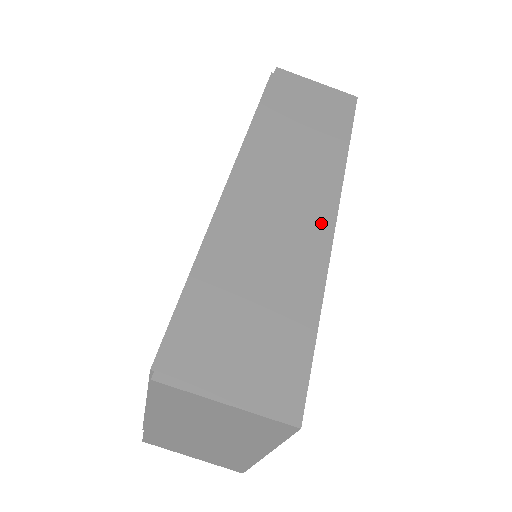
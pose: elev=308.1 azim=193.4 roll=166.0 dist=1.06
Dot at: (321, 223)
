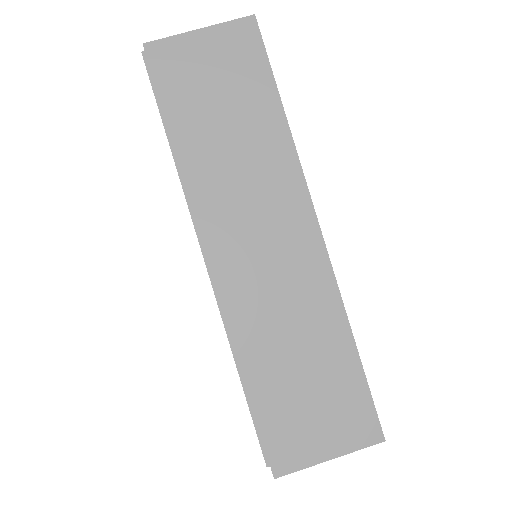
Dot at: (311, 249)
